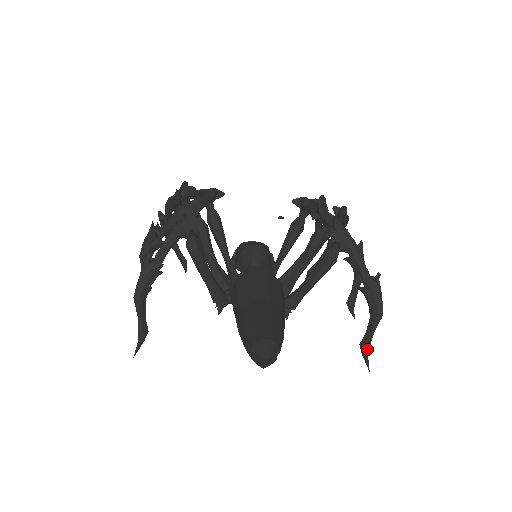
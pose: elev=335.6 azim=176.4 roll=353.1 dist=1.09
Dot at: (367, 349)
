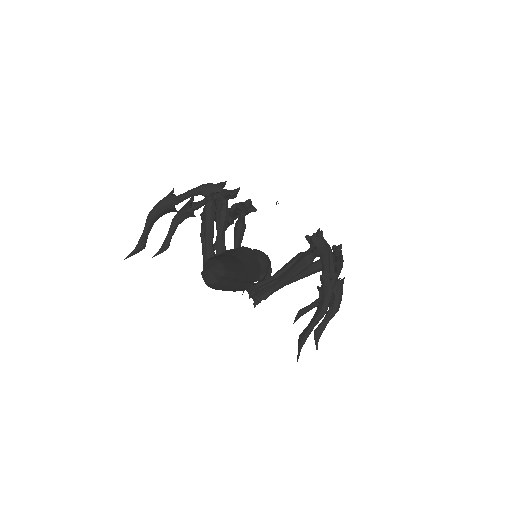
Dot at: (303, 339)
